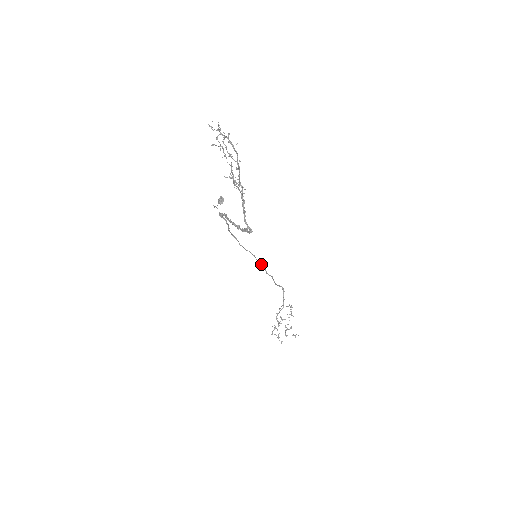
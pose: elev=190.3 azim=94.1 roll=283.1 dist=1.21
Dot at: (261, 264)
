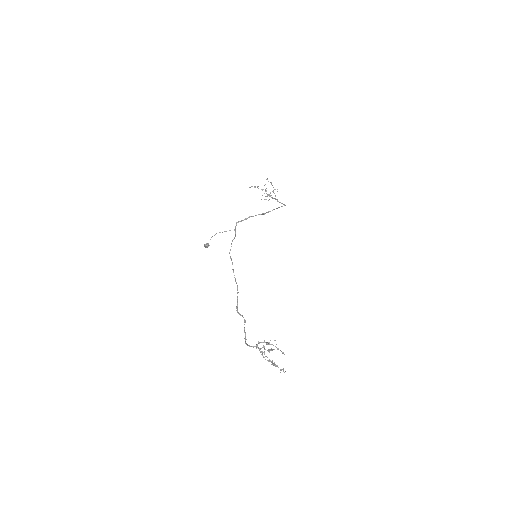
Dot at: (238, 292)
